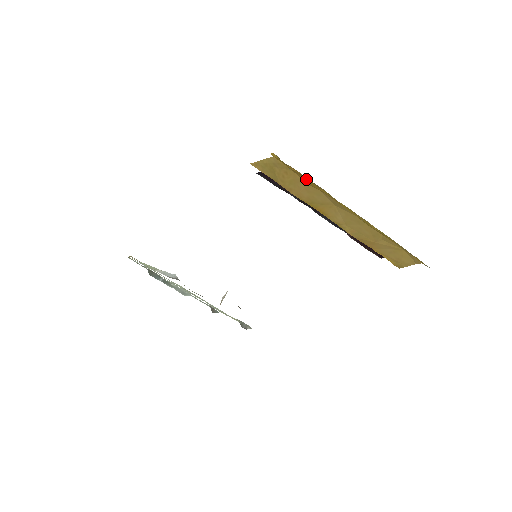
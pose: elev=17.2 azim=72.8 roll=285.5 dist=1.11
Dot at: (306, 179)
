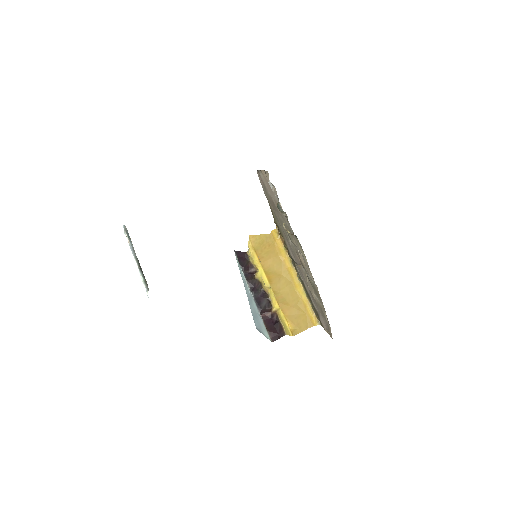
Dot at: (281, 250)
